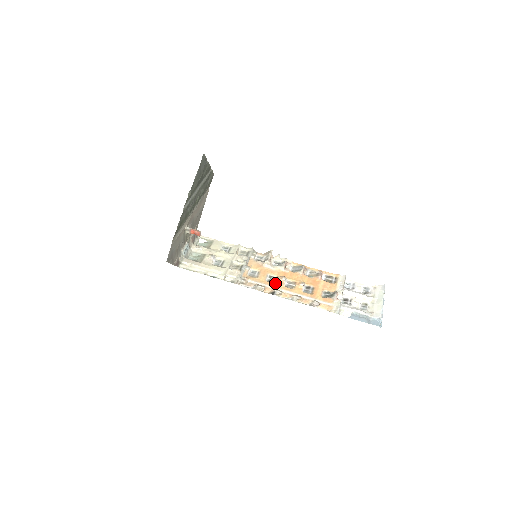
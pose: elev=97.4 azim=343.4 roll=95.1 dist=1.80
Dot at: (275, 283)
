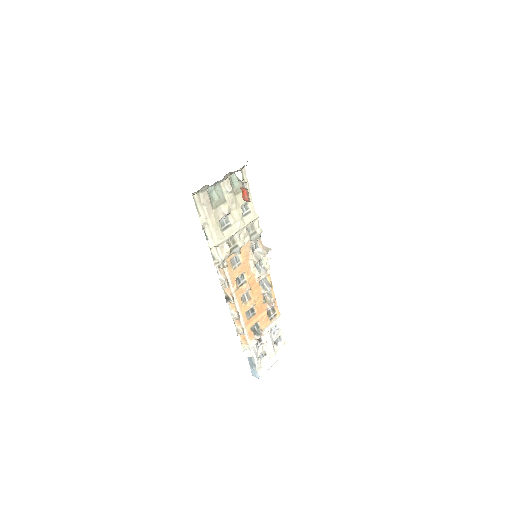
Dot at: (239, 288)
